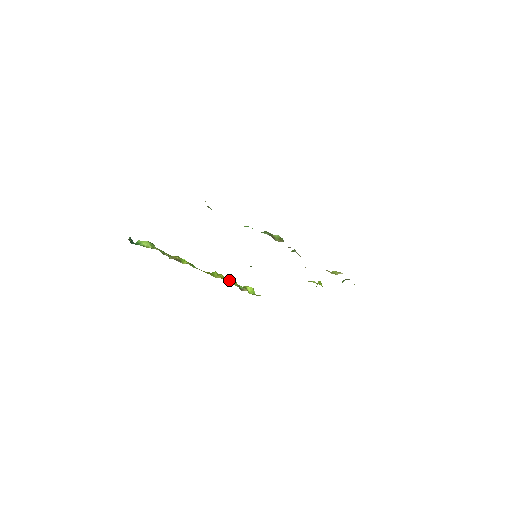
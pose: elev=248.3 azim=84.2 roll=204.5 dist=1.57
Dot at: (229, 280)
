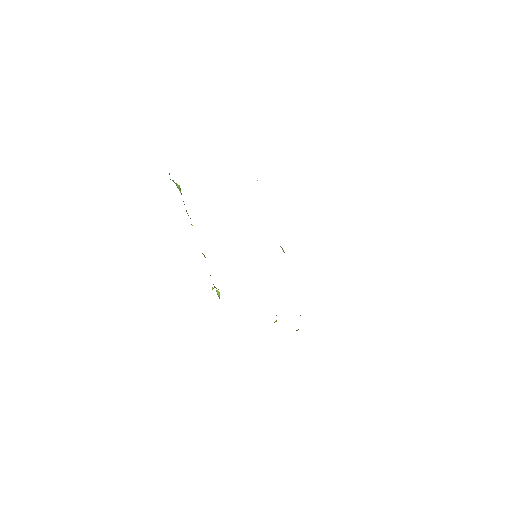
Dot at: occluded
